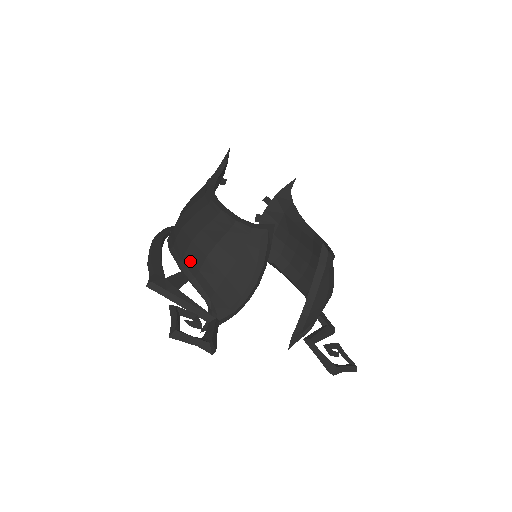
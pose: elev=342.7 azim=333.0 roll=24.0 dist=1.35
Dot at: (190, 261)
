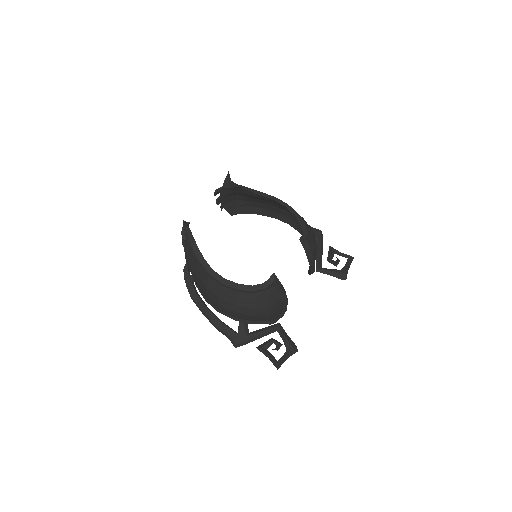
Dot at: (242, 318)
